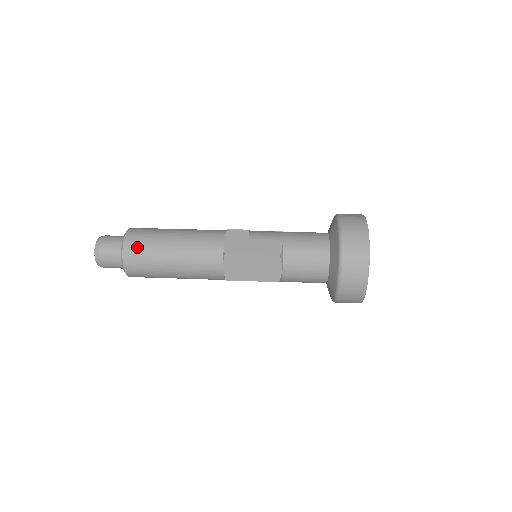
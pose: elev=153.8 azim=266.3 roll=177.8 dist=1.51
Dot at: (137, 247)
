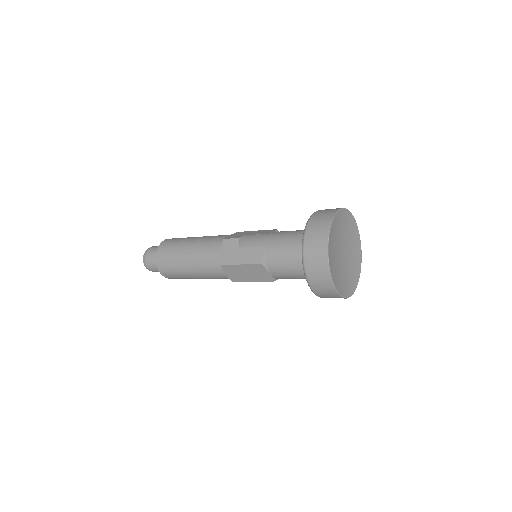
Dot at: (164, 261)
